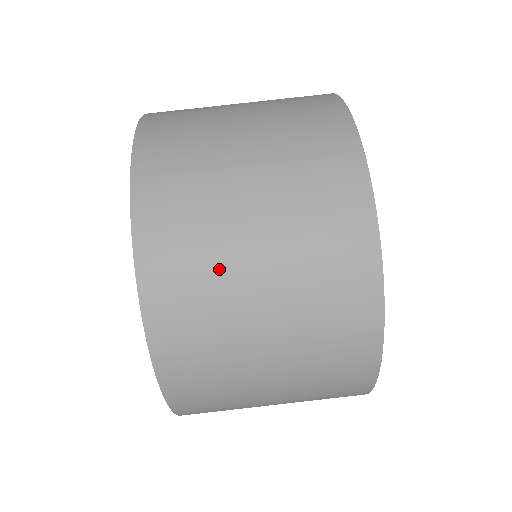
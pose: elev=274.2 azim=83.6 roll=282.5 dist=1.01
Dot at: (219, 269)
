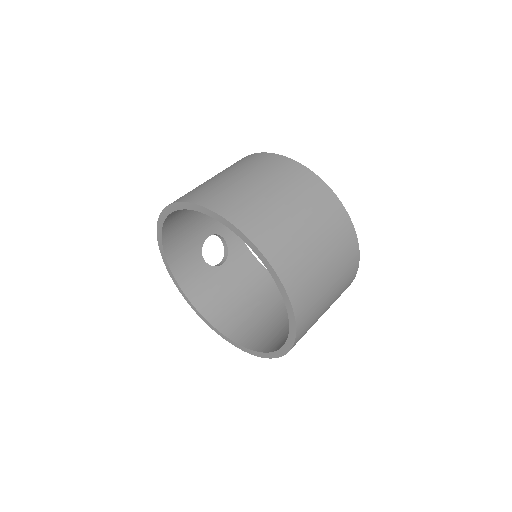
Dot at: (201, 185)
